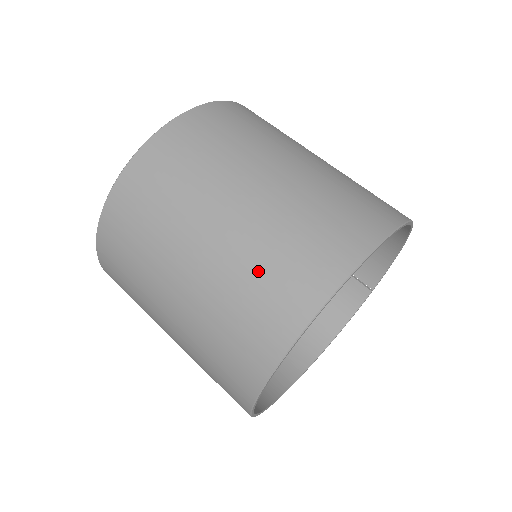
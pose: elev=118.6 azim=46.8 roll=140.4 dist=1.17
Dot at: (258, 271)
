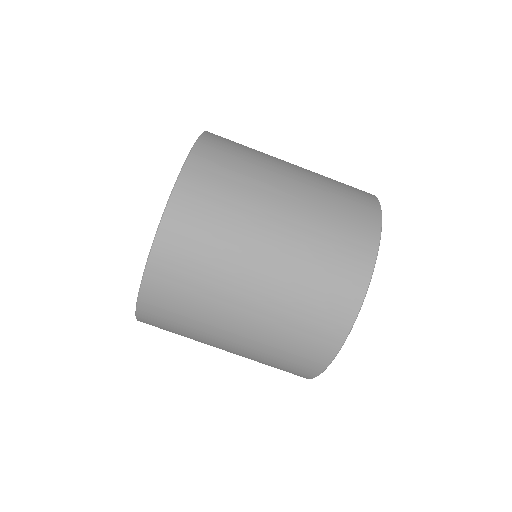
Dot at: (283, 344)
